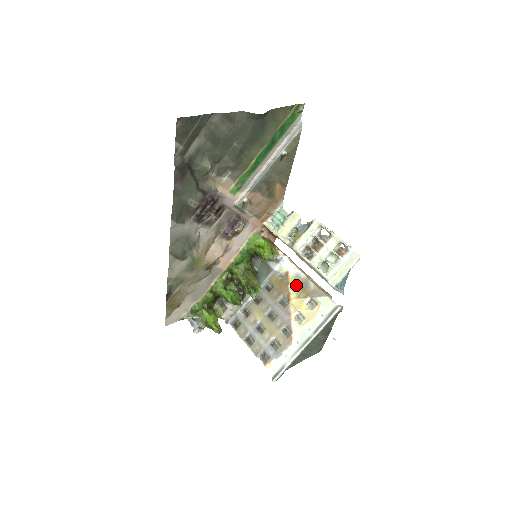
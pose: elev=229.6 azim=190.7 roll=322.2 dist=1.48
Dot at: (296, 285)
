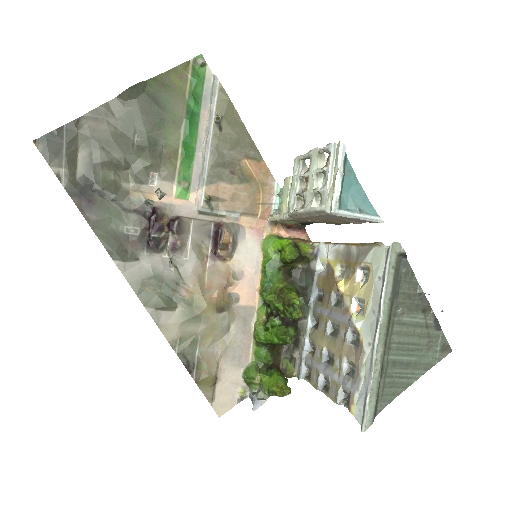
Dot at: (342, 267)
